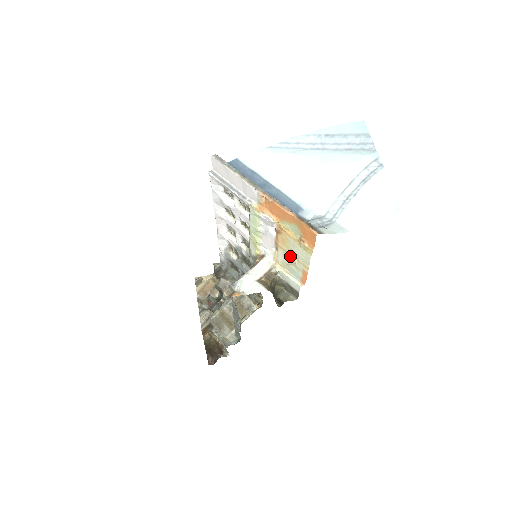
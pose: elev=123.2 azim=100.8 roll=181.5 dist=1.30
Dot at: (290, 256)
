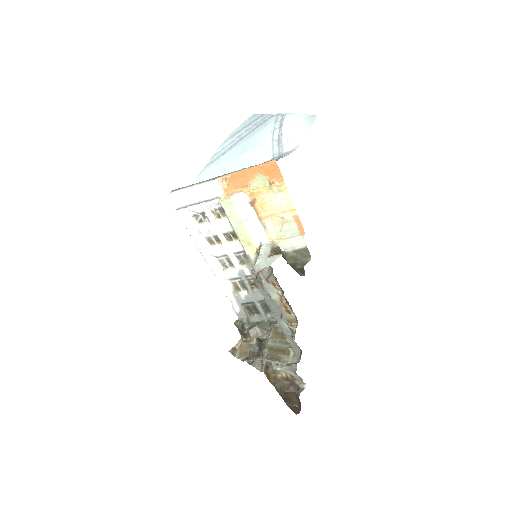
Dot at: (276, 216)
